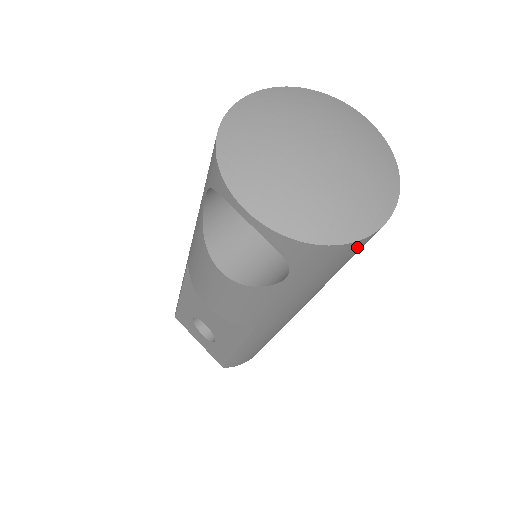
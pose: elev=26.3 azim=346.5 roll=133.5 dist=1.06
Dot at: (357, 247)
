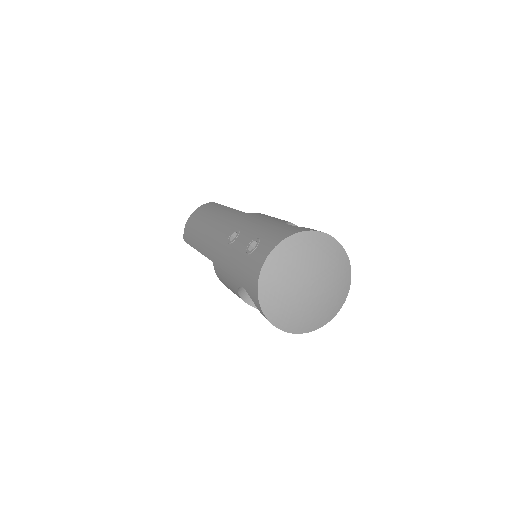
Dot at: occluded
